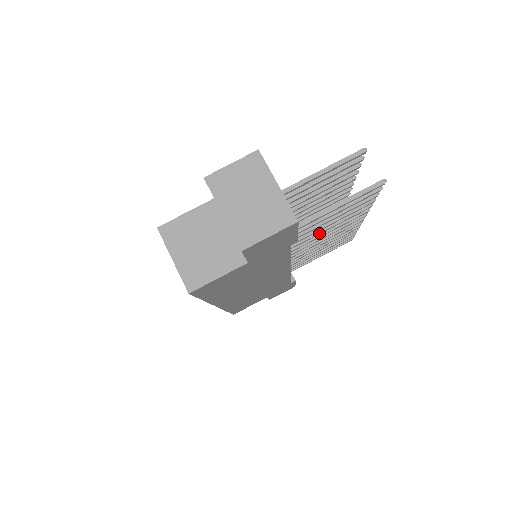
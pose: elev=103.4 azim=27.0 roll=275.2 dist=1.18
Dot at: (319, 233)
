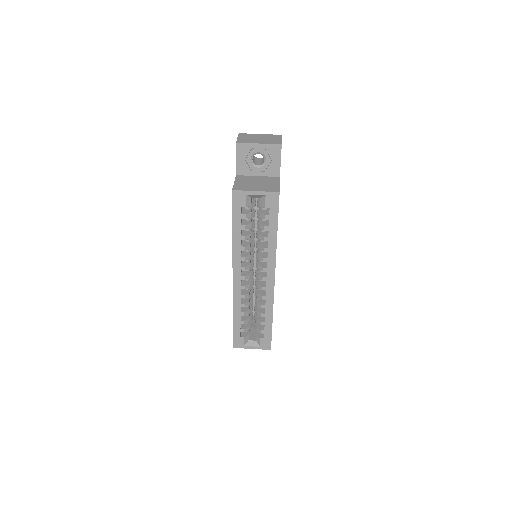
Dot at: occluded
